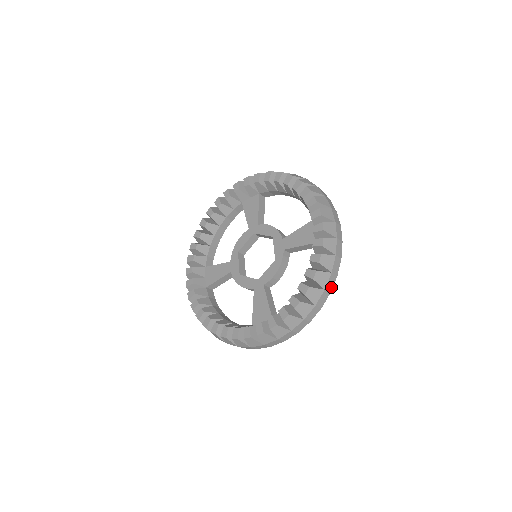
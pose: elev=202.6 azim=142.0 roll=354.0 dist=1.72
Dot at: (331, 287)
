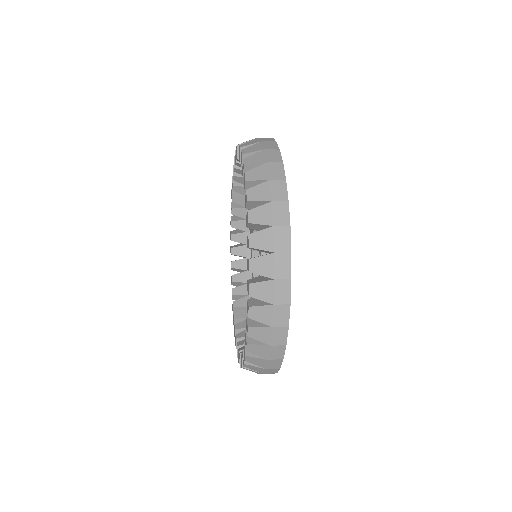
Dot at: occluded
